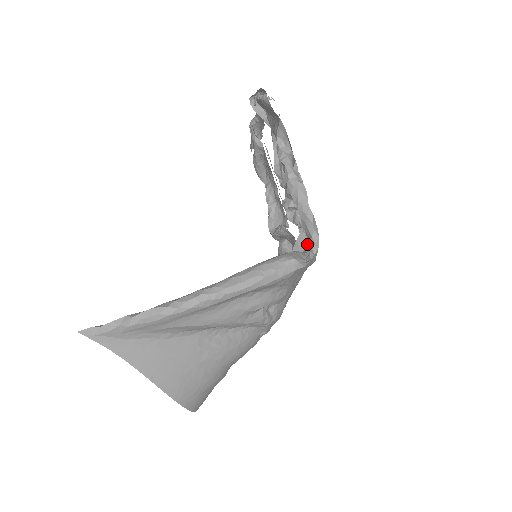
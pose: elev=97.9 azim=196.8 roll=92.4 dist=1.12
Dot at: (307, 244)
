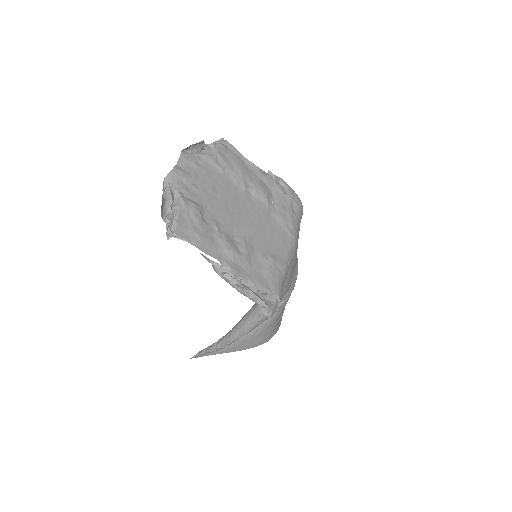
Dot at: occluded
